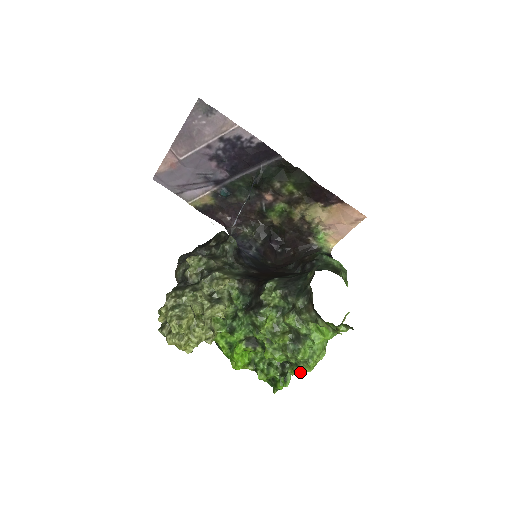
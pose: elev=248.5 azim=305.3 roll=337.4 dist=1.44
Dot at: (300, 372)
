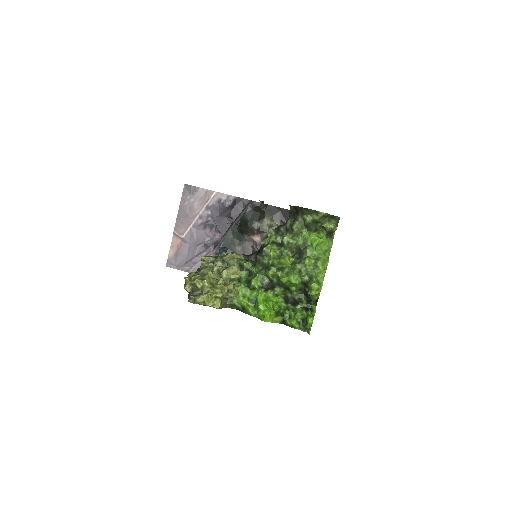
Dot at: (317, 286)
